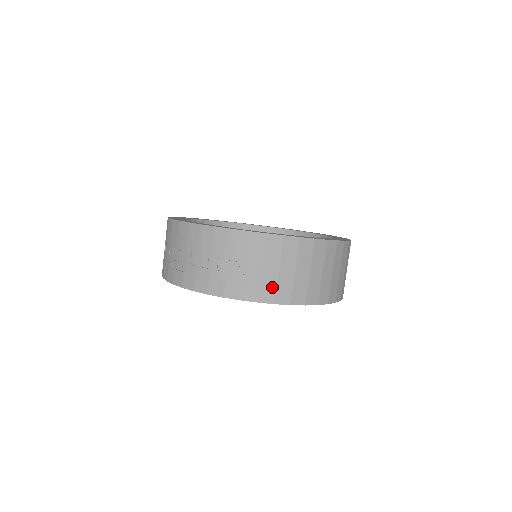
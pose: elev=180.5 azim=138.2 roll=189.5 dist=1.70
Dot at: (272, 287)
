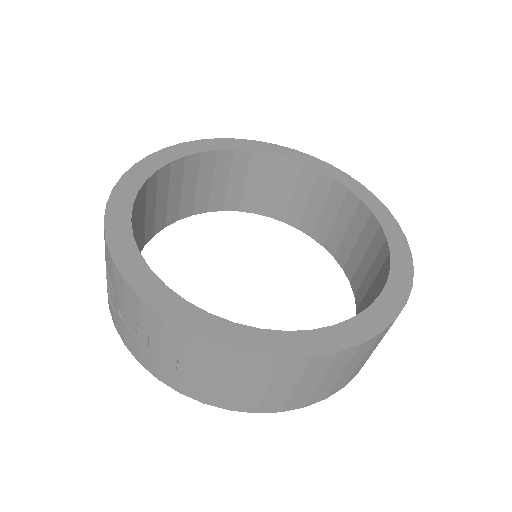
Dot at: (226, 396)
